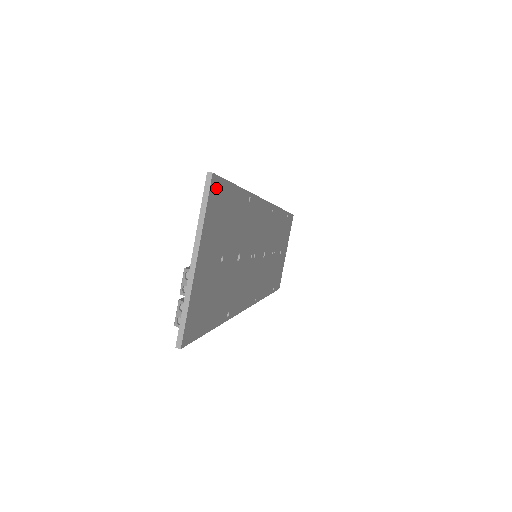
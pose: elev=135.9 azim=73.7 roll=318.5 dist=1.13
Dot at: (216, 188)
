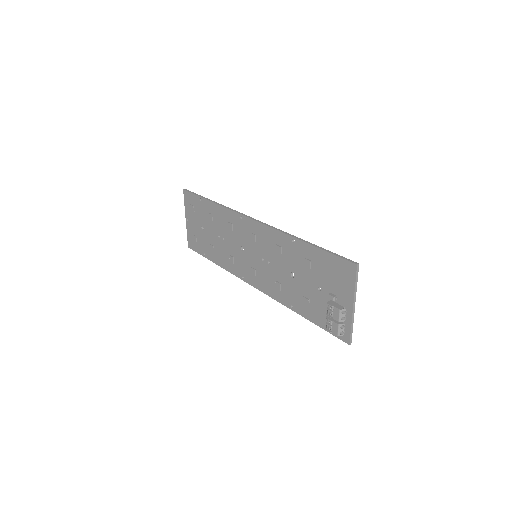
Dot at: (350, 266)
